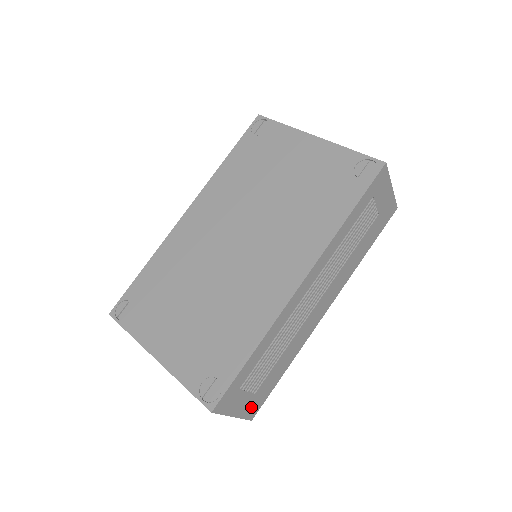
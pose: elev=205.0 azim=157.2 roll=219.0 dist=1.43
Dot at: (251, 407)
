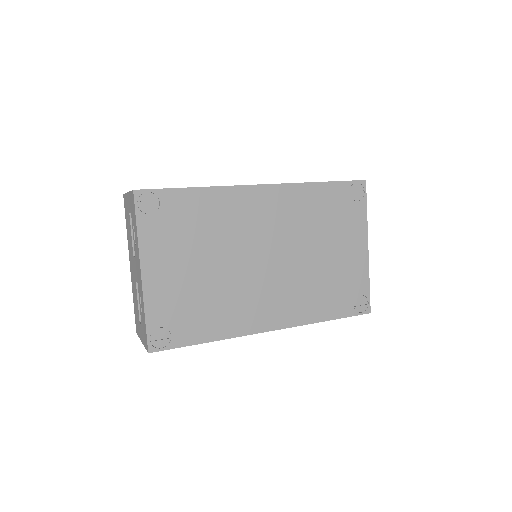
Dot at: occluded
